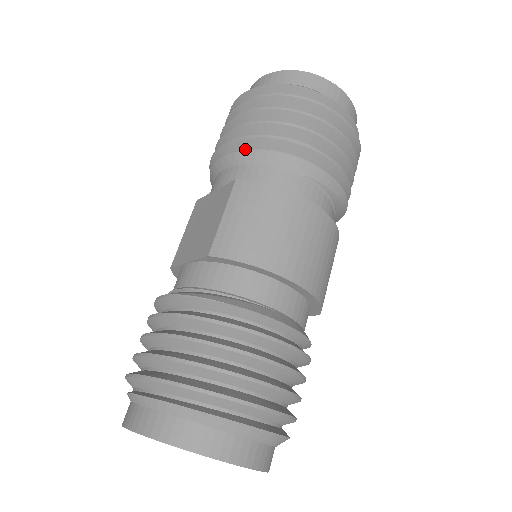
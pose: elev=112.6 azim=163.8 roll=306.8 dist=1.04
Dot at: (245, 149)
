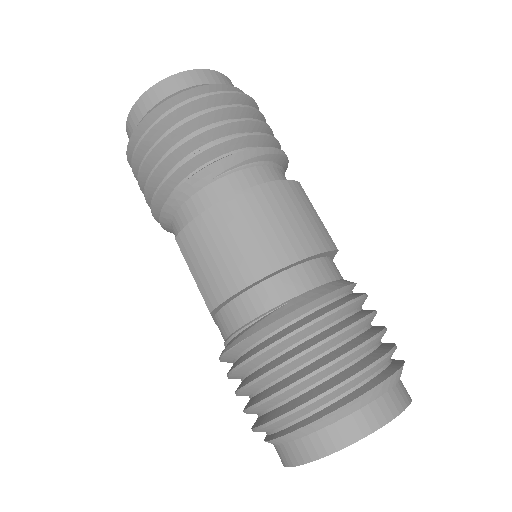
Dot at: occluded
